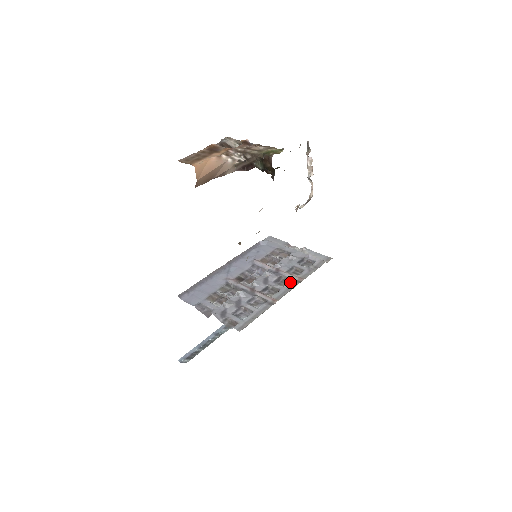
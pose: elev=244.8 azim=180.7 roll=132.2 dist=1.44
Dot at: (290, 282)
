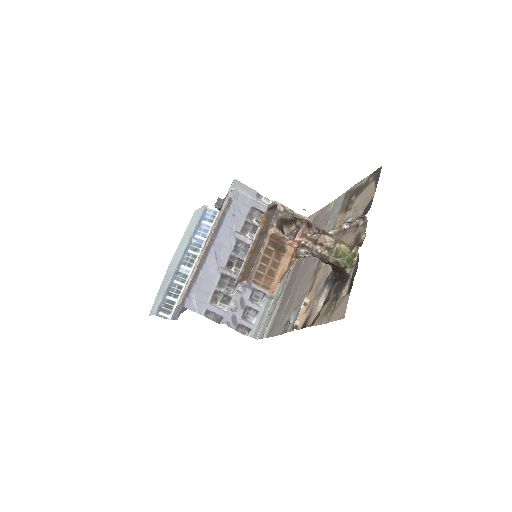
Dot at: occluded
